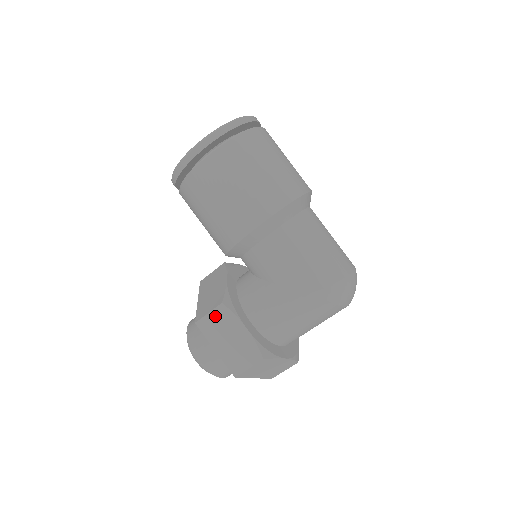
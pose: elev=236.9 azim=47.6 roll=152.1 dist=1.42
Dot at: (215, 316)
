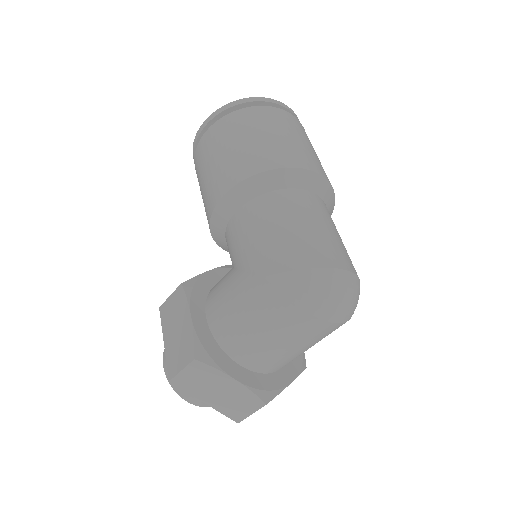
Dot at: (173, 299)
